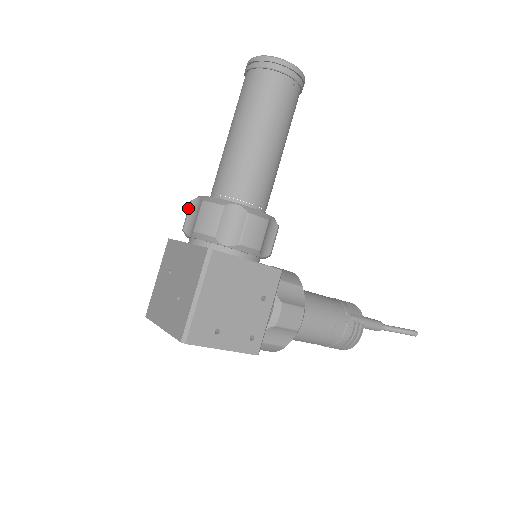
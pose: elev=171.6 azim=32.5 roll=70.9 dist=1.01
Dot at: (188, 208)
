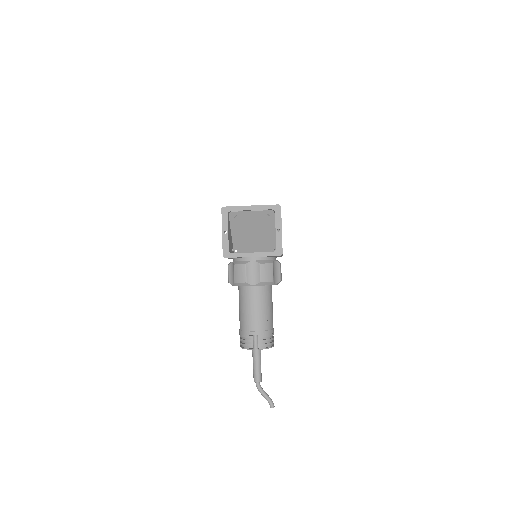
Dot at: occluded
